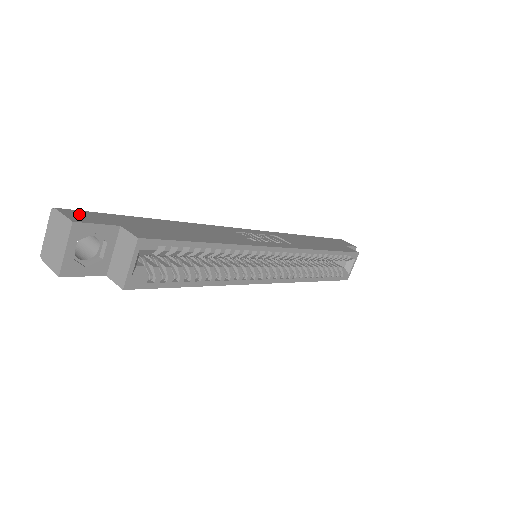
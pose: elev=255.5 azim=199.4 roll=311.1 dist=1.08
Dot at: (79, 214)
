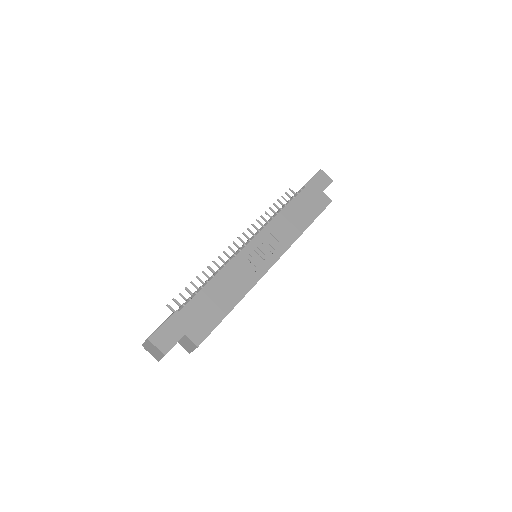
Dot at: (162, 338)
